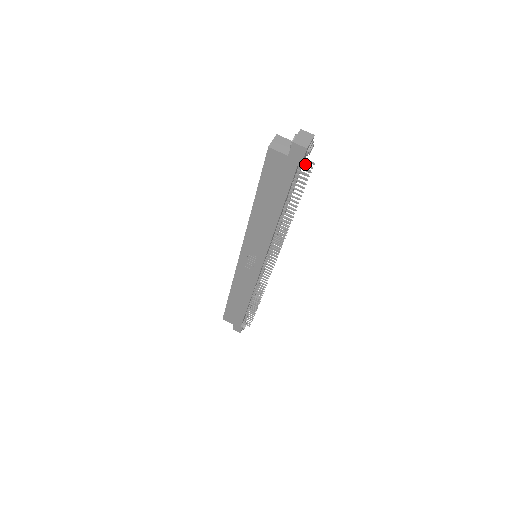
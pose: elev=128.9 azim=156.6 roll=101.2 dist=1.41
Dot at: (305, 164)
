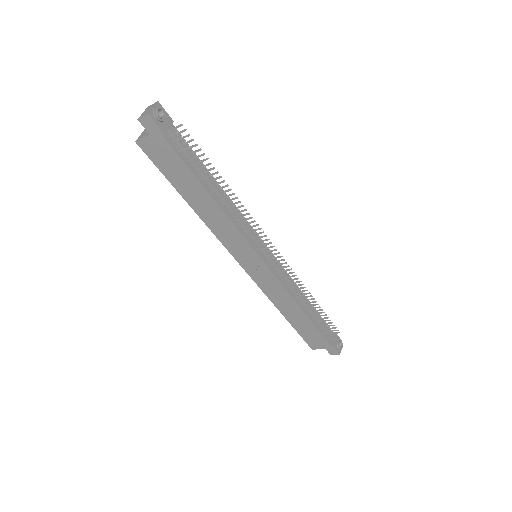
Dot at: (179, 132)
